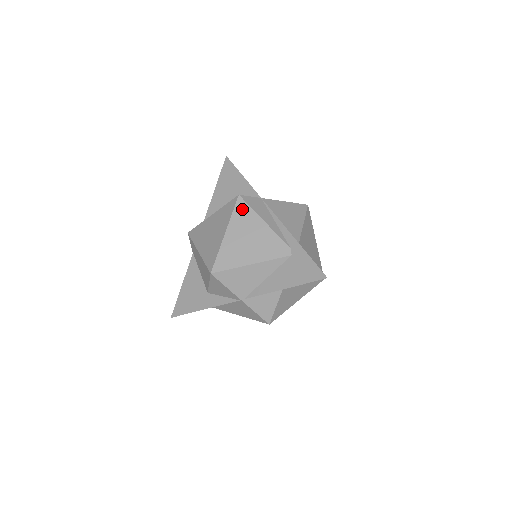
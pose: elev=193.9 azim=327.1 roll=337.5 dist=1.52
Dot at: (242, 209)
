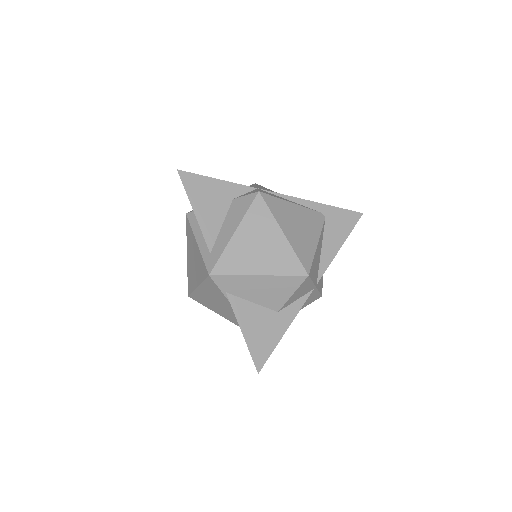
Dot at: (272, 203)
